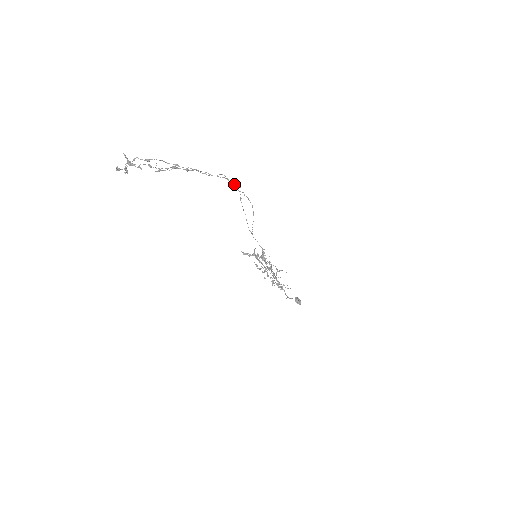
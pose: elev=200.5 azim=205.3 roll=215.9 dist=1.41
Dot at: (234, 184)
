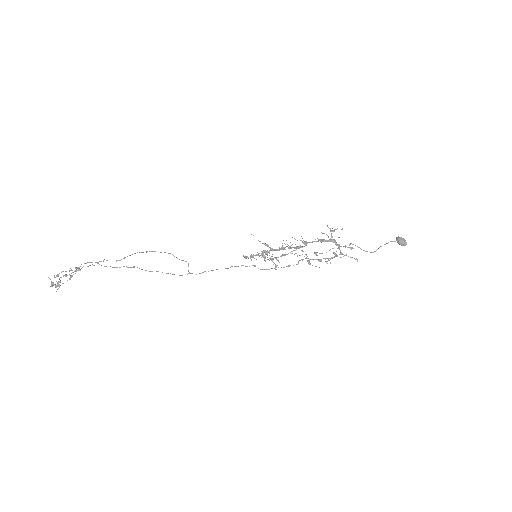
Dot at: (116, 261)
